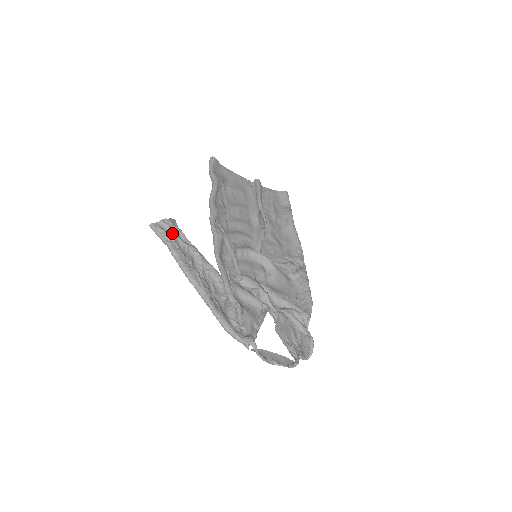
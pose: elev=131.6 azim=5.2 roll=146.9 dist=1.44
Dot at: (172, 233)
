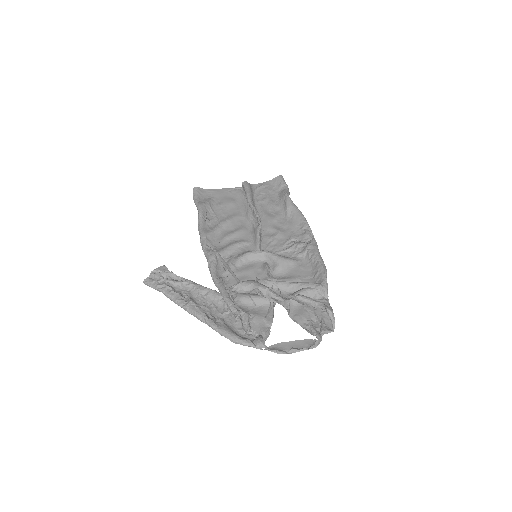
Dot at: (163, 279)
